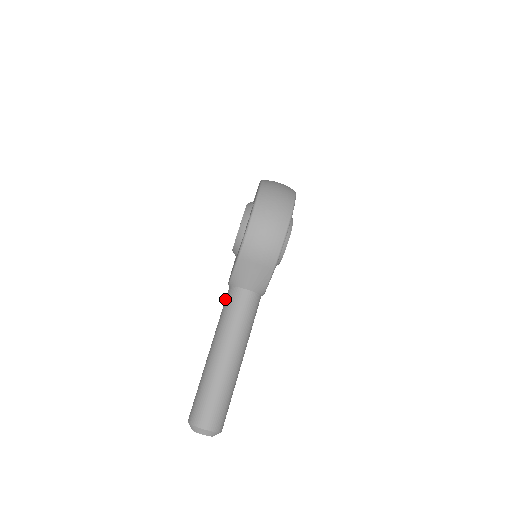
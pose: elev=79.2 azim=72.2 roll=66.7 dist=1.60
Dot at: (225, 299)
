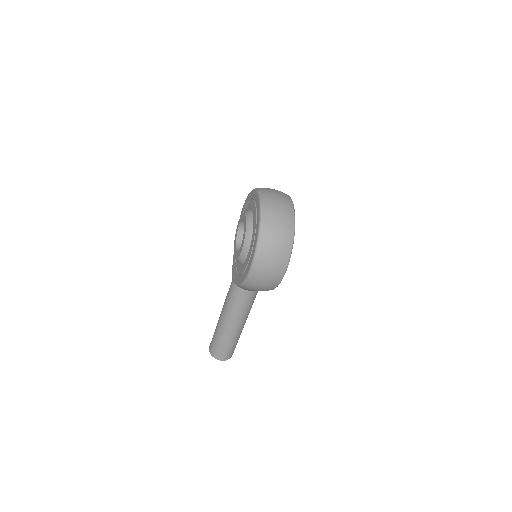
Dot at: (230, 287)
